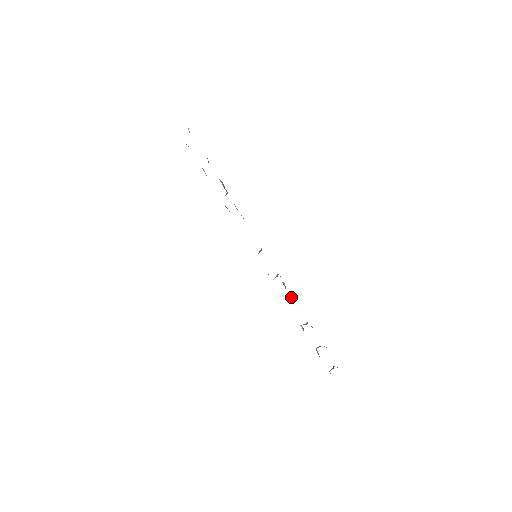
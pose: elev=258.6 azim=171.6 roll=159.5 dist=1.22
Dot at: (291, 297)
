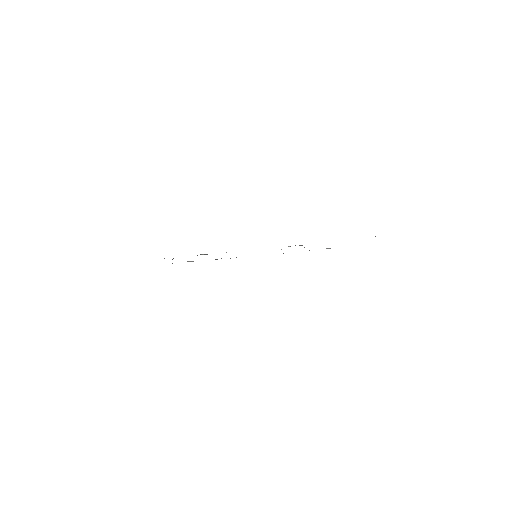
Dot at: occluded
